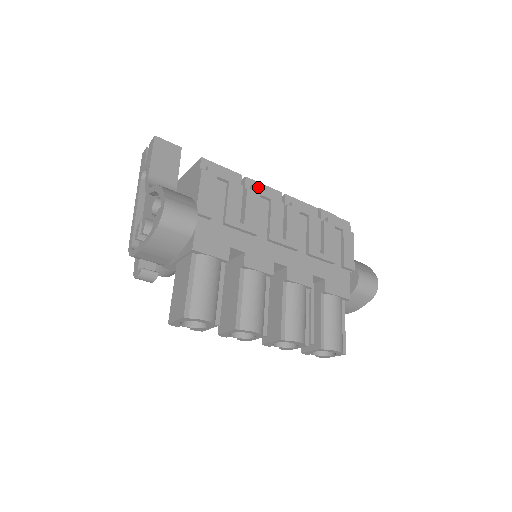
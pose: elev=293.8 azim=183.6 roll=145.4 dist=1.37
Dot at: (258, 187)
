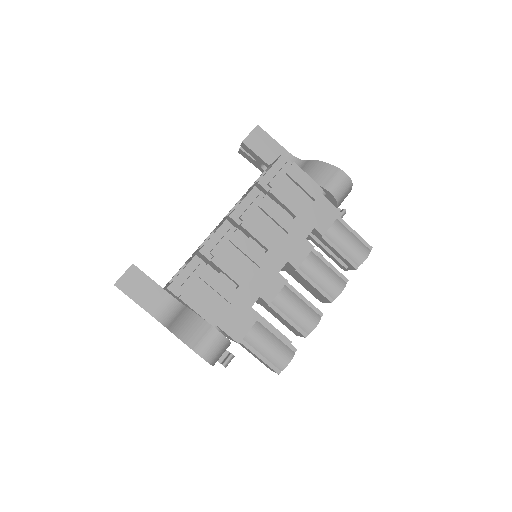
Dot at: (214, 248)
